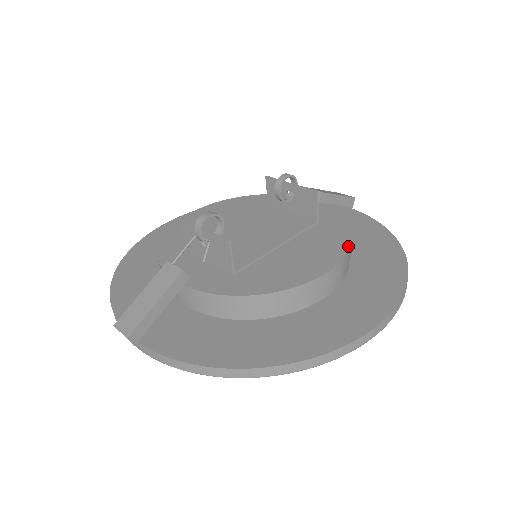
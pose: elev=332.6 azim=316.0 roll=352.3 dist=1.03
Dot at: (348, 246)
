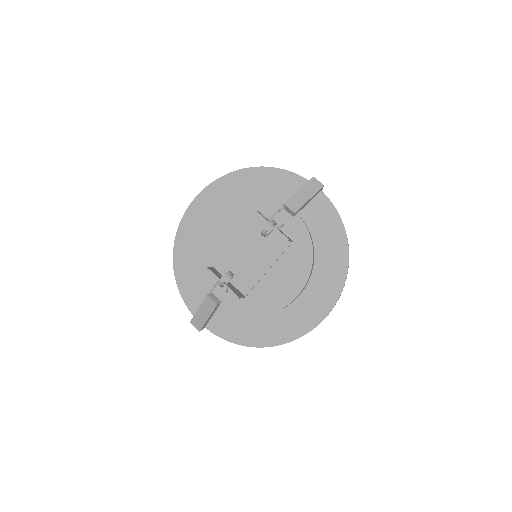
Dot at: (309, 272)
